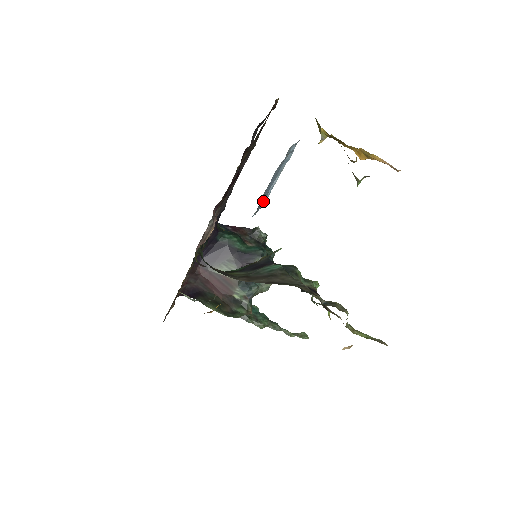
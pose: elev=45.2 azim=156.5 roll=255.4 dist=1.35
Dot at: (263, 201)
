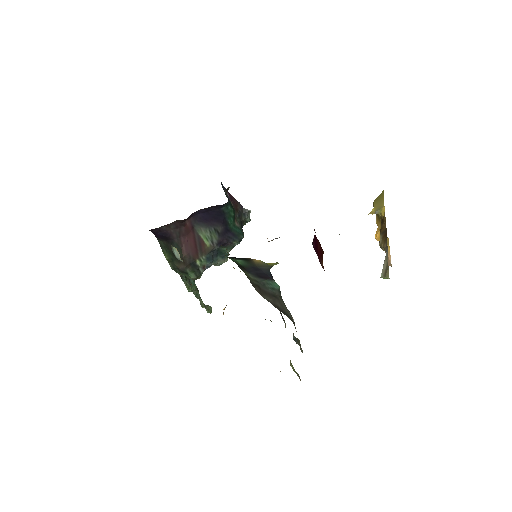
Dot at: occluded
